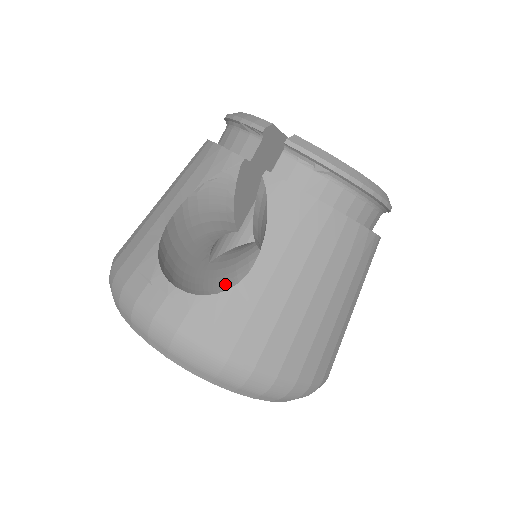
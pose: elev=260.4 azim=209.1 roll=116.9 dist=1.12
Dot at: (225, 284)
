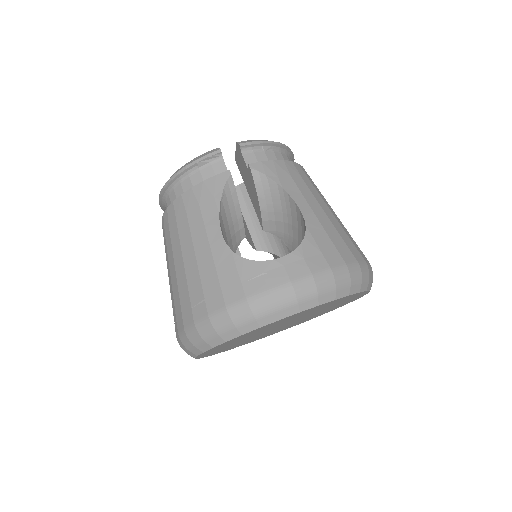
Dot at: occluded
